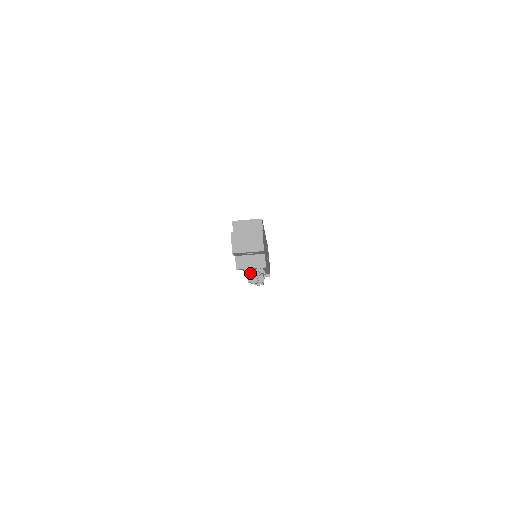
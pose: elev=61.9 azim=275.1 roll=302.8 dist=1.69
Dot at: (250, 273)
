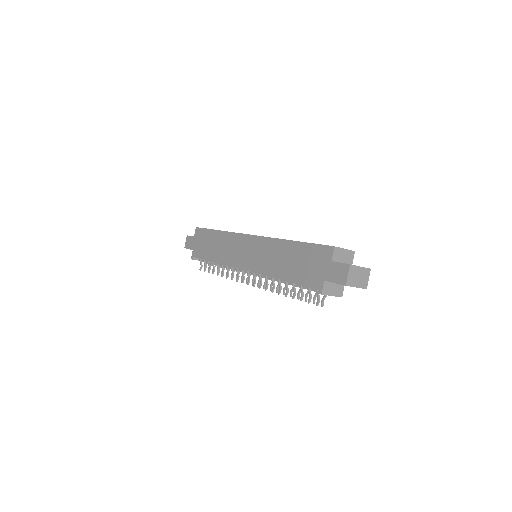
Dot at: (295, 288)
